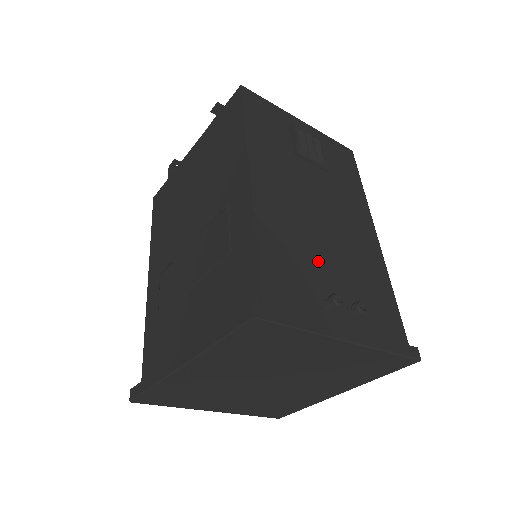
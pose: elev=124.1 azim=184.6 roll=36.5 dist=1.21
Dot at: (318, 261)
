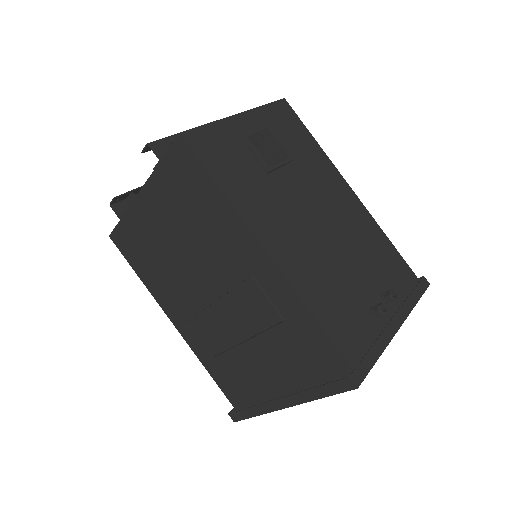
Dot at: (348, 279)
